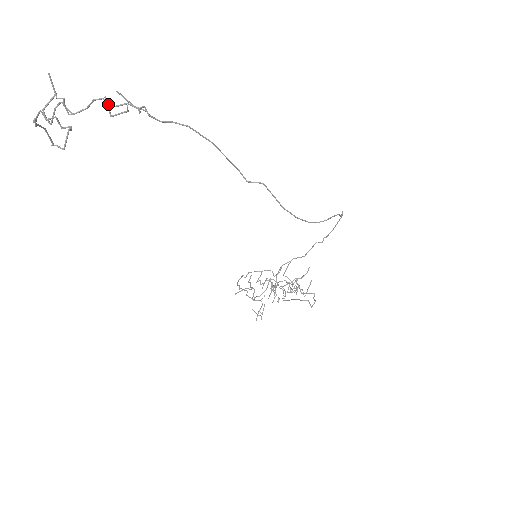
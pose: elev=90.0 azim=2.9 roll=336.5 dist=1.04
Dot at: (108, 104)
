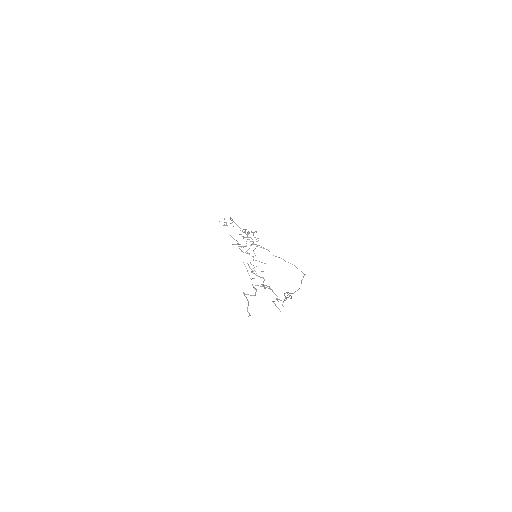
Dot at: (277, 300)
